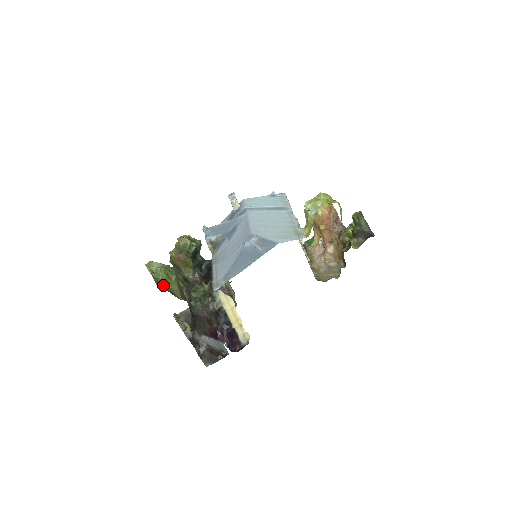
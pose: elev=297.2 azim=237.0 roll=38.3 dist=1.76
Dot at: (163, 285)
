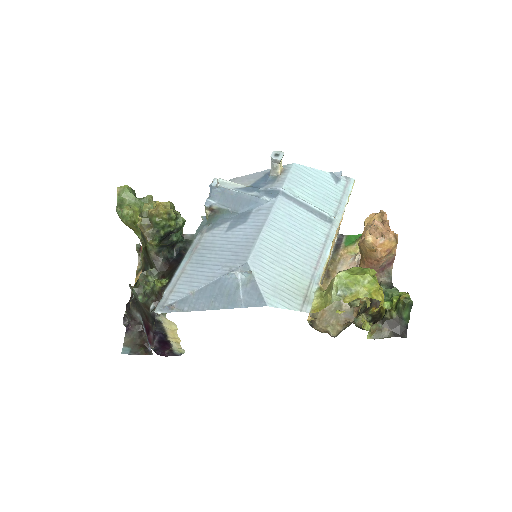
Dot at: occluded
